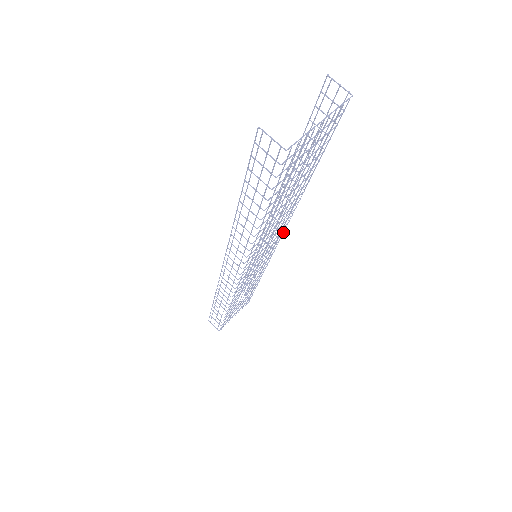
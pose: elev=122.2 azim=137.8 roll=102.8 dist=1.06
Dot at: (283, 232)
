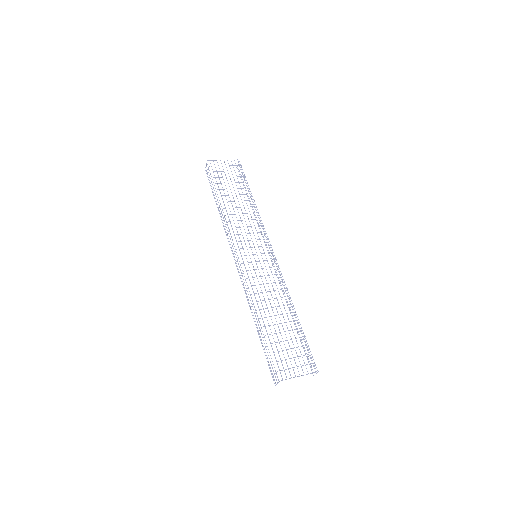
Dot at: occluded
